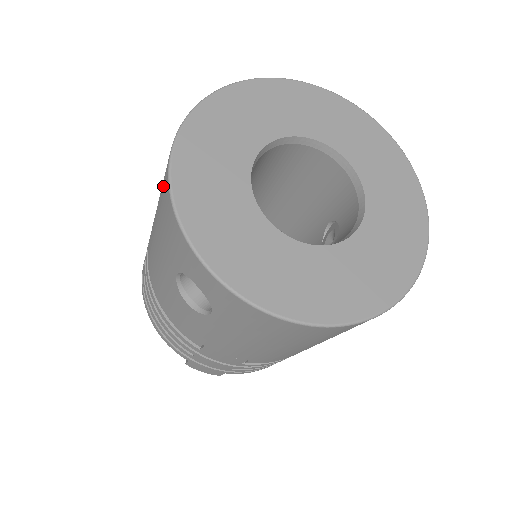
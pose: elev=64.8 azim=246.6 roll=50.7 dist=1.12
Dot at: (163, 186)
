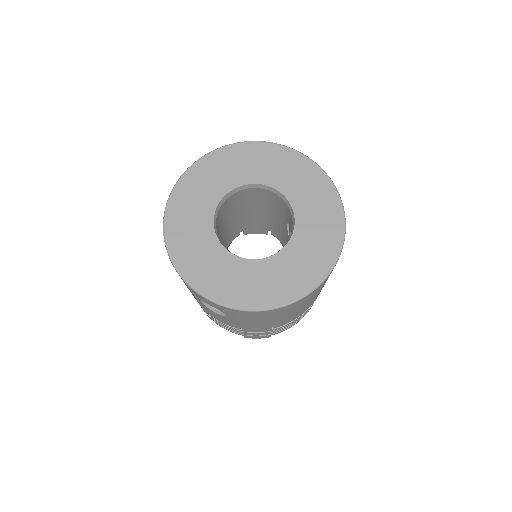
Dot at: occluded
